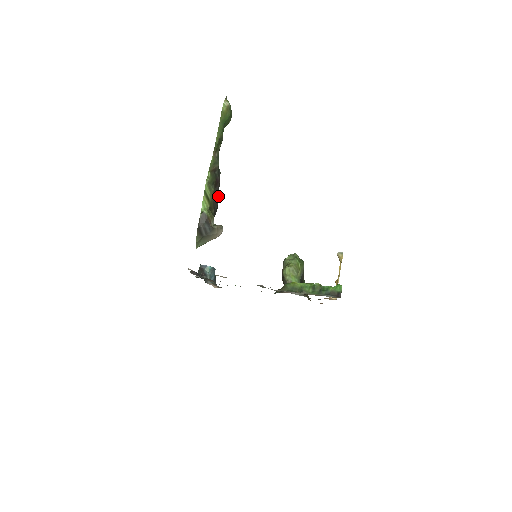
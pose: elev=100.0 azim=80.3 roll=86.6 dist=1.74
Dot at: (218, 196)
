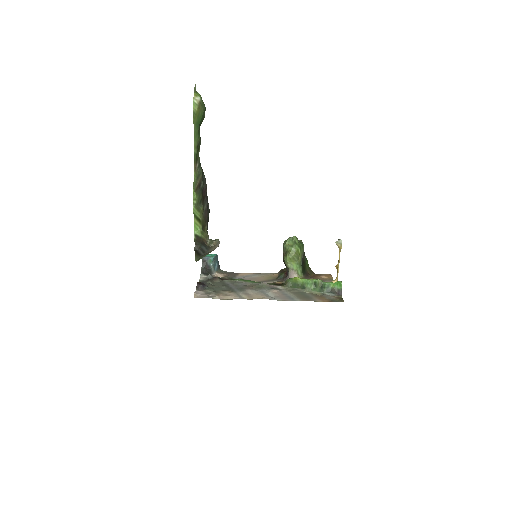
Dot at: (208, 204)
